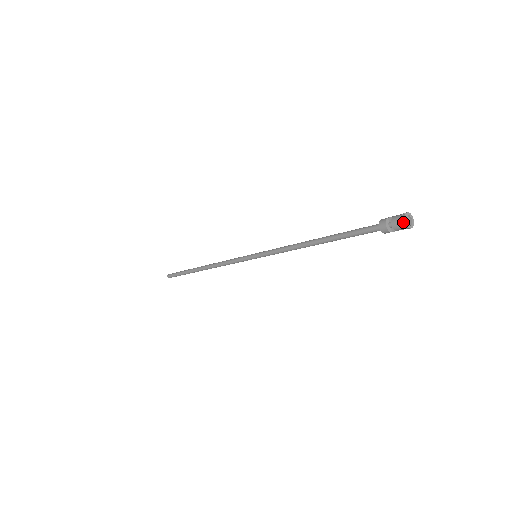
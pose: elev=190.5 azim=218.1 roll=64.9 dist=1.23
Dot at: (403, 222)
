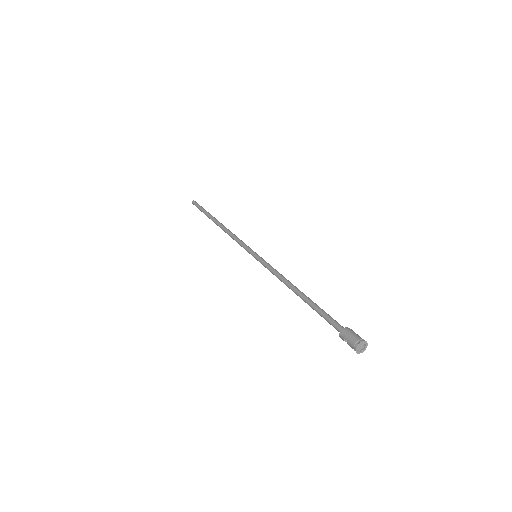
Dot at: (358, 352)
